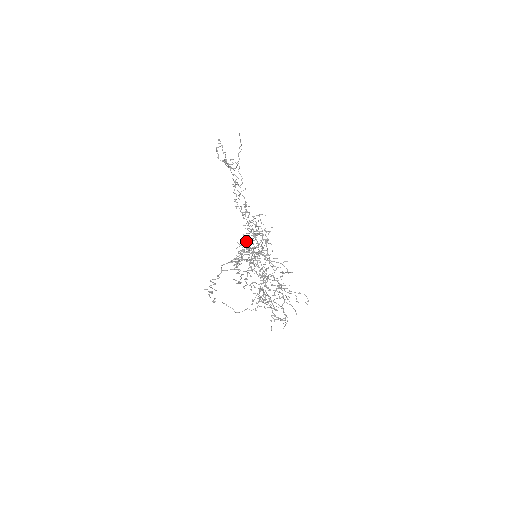
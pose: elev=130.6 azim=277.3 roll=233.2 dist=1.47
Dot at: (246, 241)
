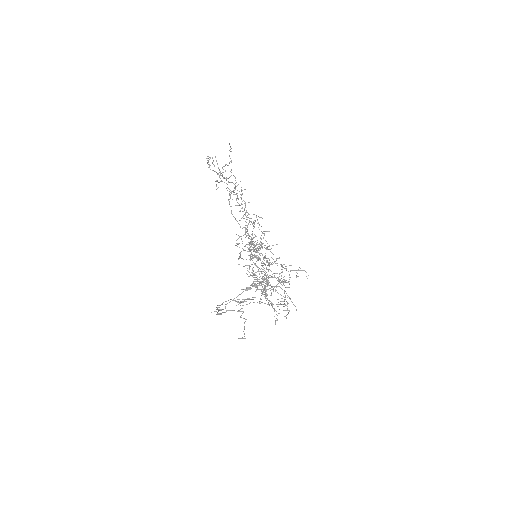
Dot at: occluded
